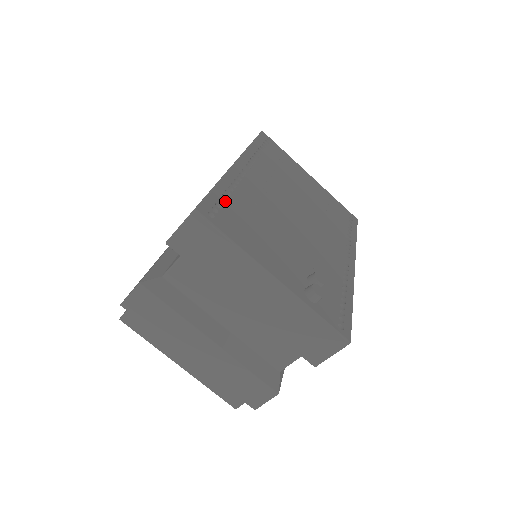
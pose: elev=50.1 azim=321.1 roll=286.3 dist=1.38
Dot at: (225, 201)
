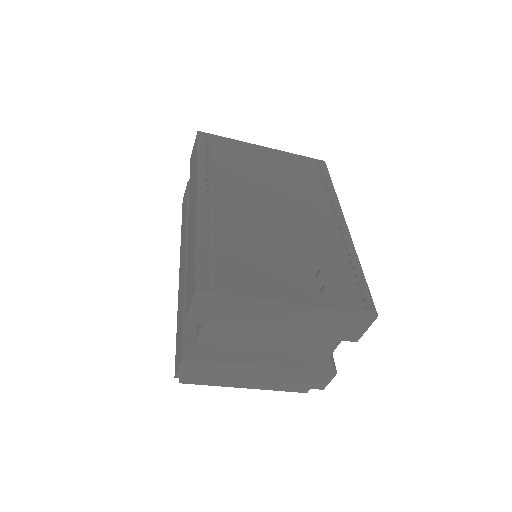
Dot at: (213, 256)
